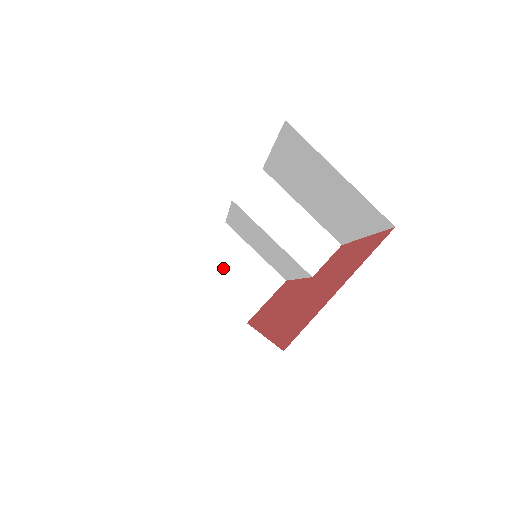
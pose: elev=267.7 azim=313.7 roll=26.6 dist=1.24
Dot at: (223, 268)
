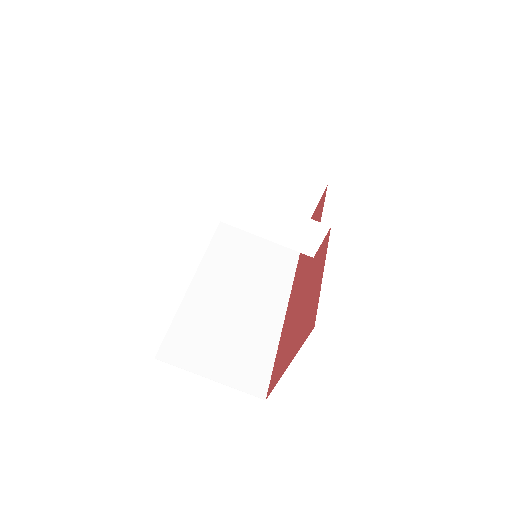
Dot at: (264, 192)
